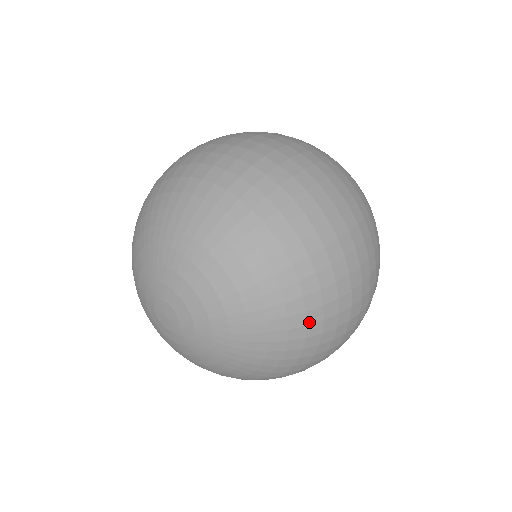
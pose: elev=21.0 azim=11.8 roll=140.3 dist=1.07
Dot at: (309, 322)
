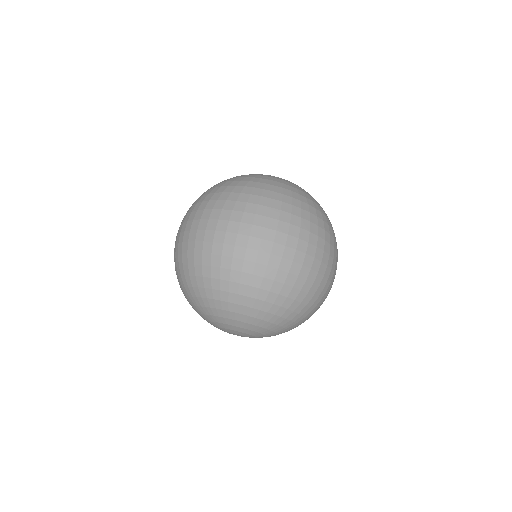
Dot at: occluded
